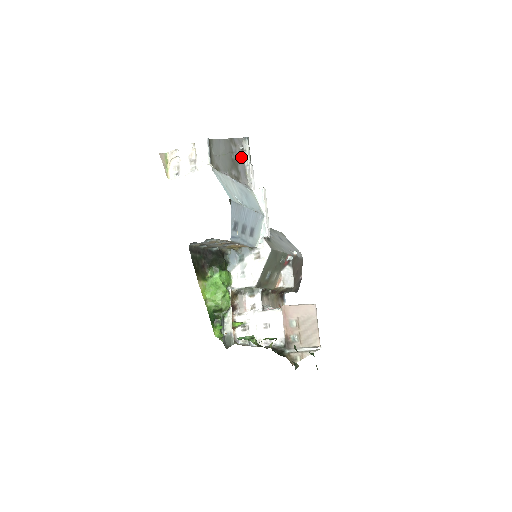
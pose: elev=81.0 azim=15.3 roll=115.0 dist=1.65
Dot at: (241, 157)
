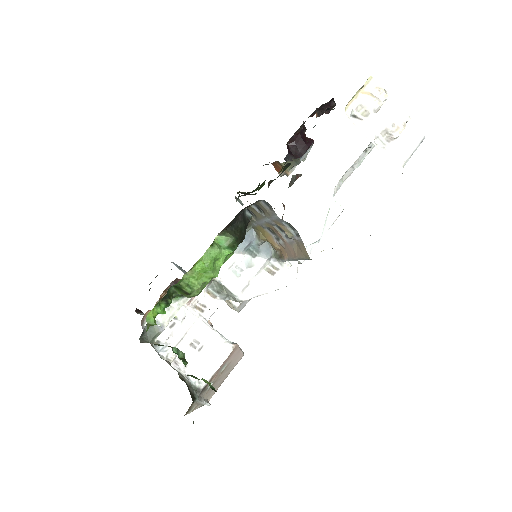
Dot at: occluded
